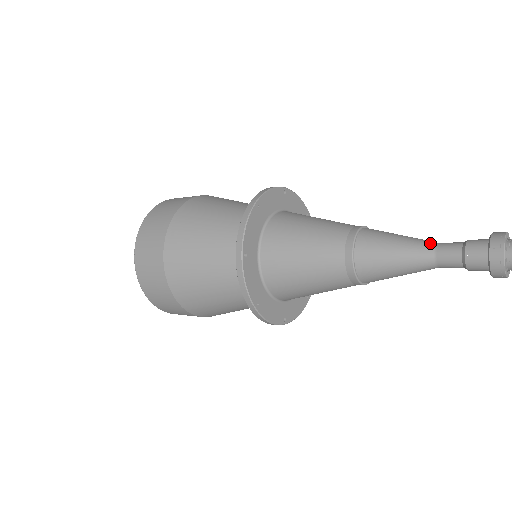
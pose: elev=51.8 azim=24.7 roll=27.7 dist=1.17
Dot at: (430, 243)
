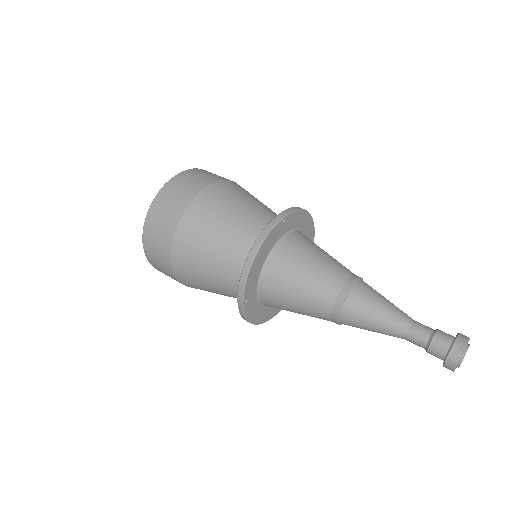
Dot at: (404, 325)
